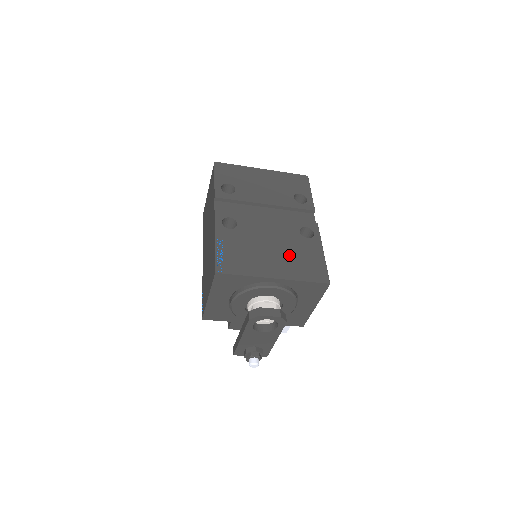
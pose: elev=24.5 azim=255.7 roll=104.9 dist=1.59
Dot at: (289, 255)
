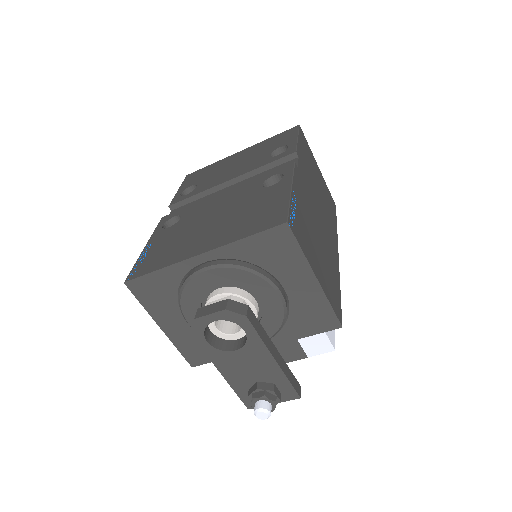
Dot at: (234, 218)
